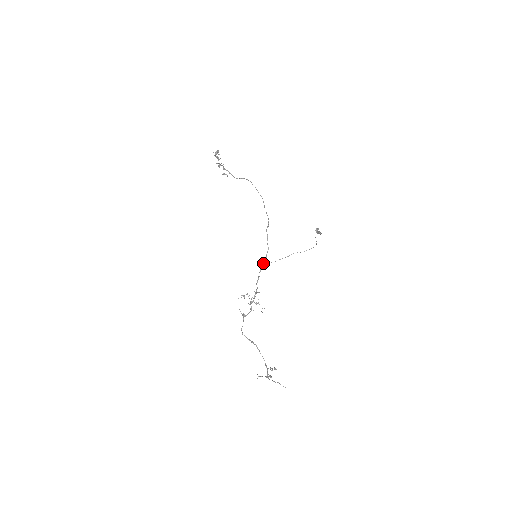
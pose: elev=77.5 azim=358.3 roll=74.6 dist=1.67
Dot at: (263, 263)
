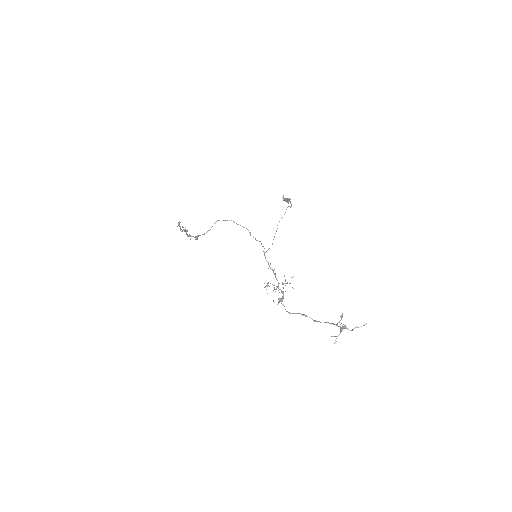
Dot at: (263, 251)
